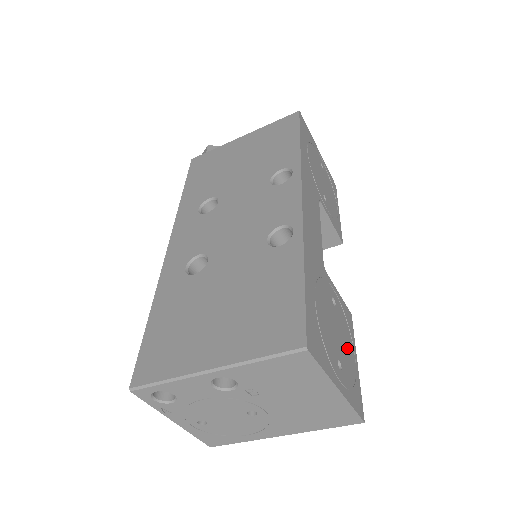
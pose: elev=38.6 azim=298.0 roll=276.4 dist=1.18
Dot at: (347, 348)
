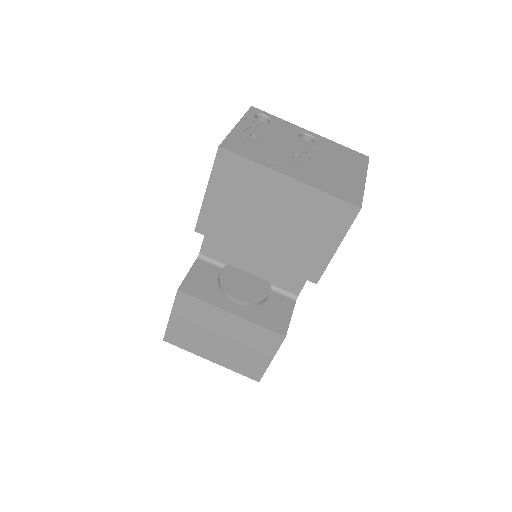
Dot at: occluded
